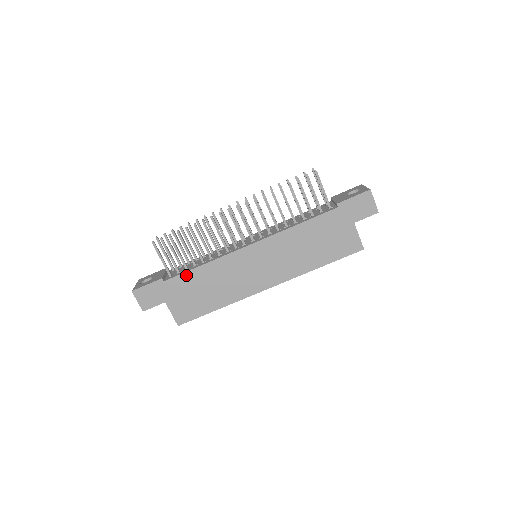
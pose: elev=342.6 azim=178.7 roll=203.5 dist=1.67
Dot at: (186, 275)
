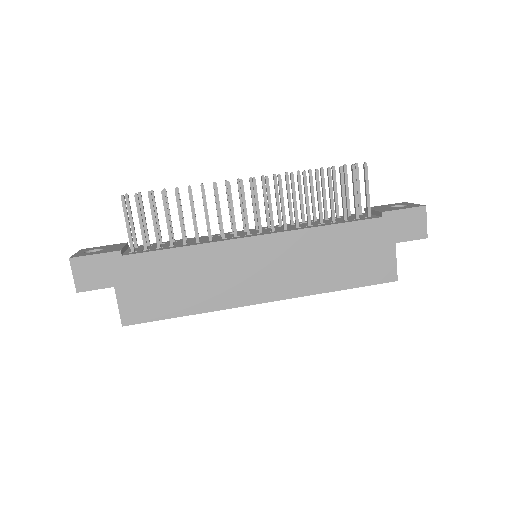
Dot at: (157, 255)
